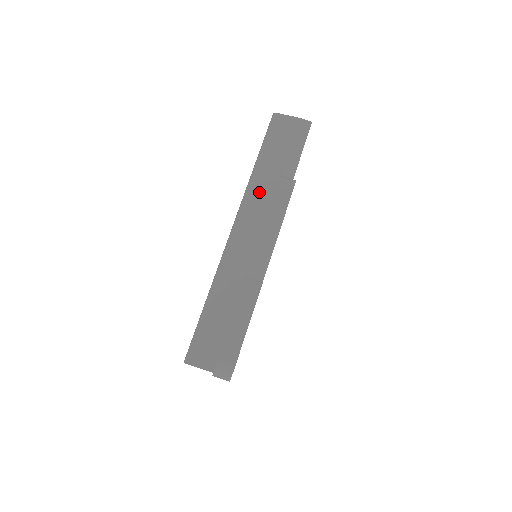
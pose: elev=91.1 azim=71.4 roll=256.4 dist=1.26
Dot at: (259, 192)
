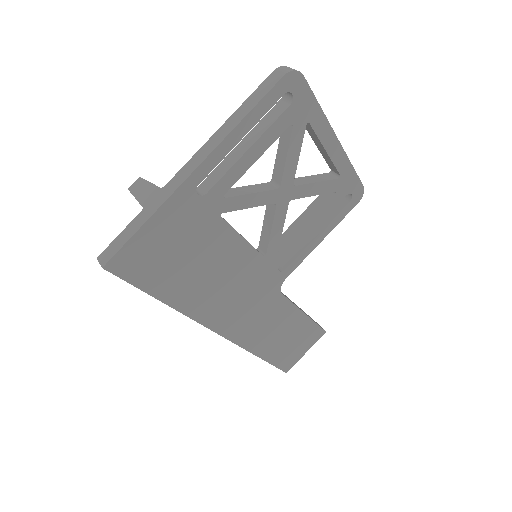
Dot at: occluded
